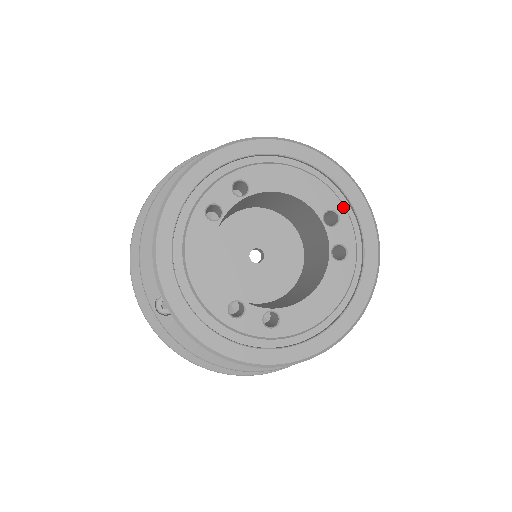
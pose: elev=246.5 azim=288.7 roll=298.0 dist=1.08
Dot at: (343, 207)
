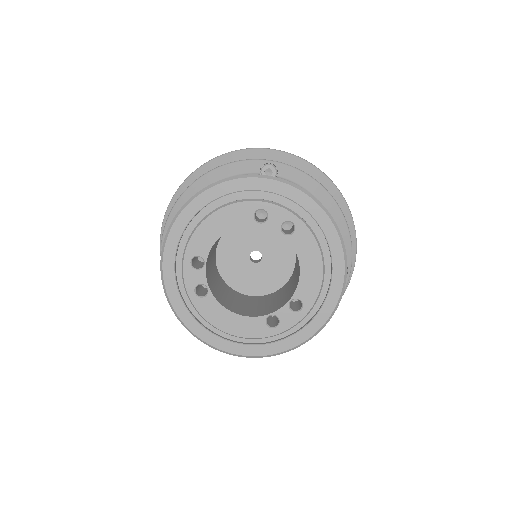
Dot at: (259, 202)
